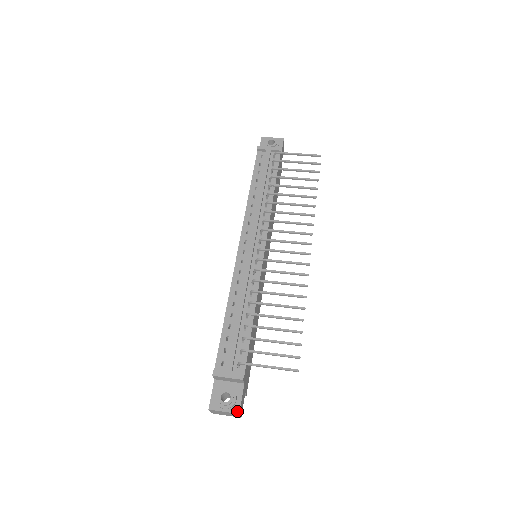
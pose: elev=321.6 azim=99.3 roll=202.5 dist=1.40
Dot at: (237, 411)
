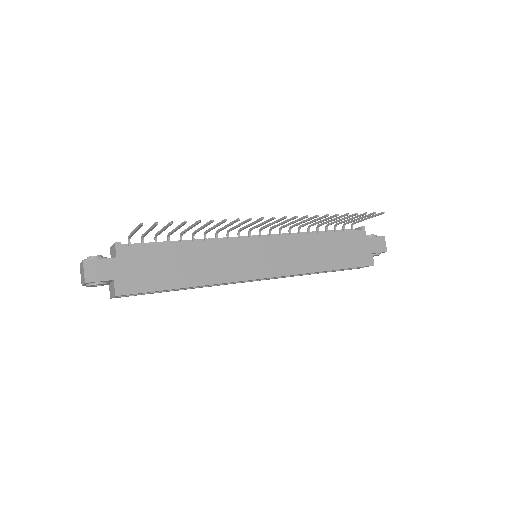
Dot at: (85, 260)
